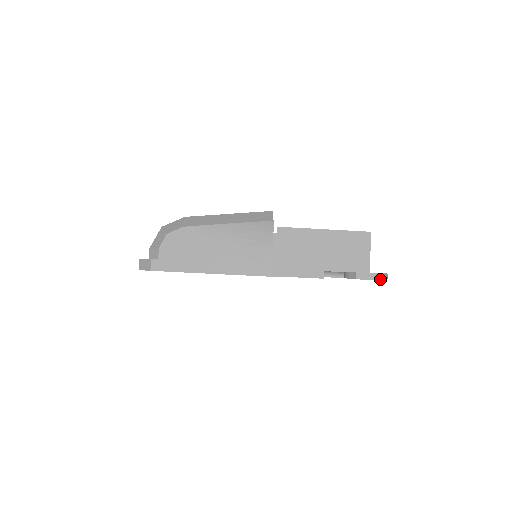
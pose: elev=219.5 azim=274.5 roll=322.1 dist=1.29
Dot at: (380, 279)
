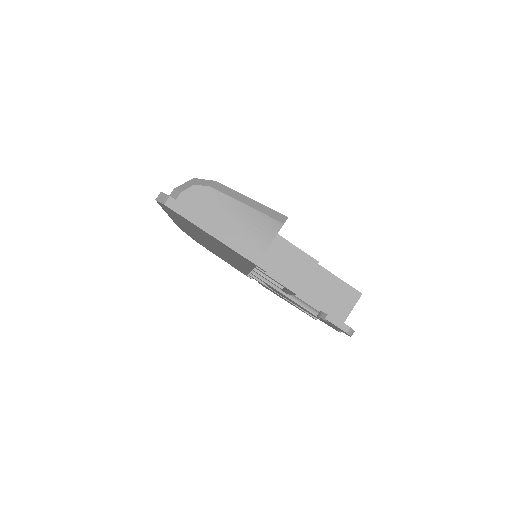
Dot at: (345, 331)
